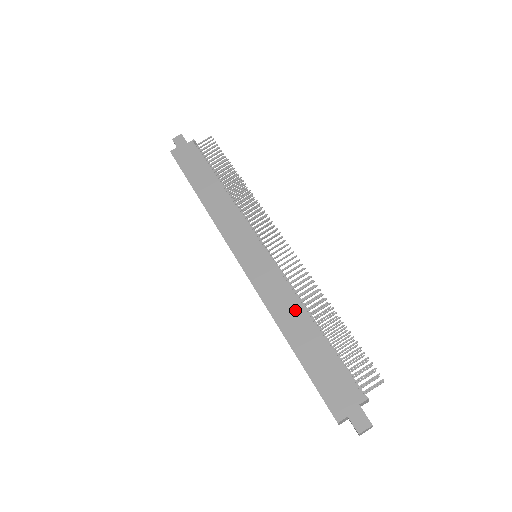
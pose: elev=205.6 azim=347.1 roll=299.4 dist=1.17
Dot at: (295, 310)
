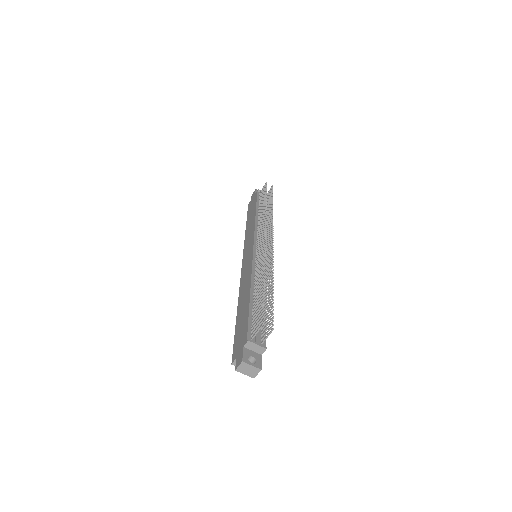
Dot at: (247, 286)
